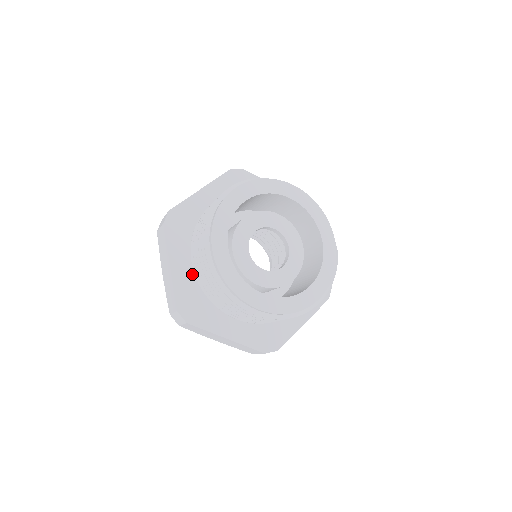
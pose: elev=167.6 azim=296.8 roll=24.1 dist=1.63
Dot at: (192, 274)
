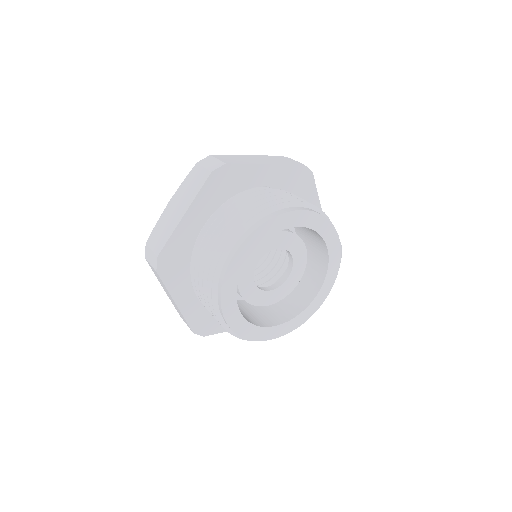
Dot at: (198, 299)
